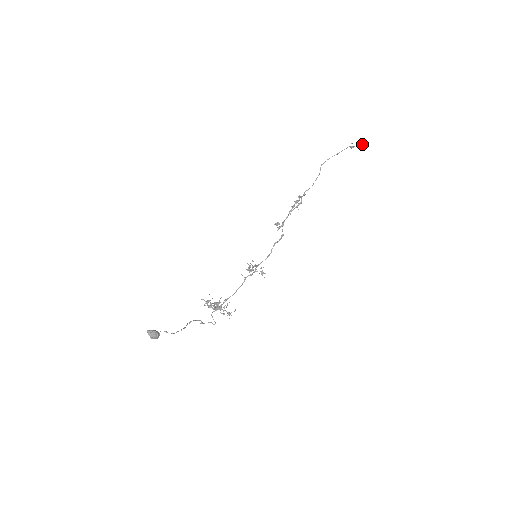
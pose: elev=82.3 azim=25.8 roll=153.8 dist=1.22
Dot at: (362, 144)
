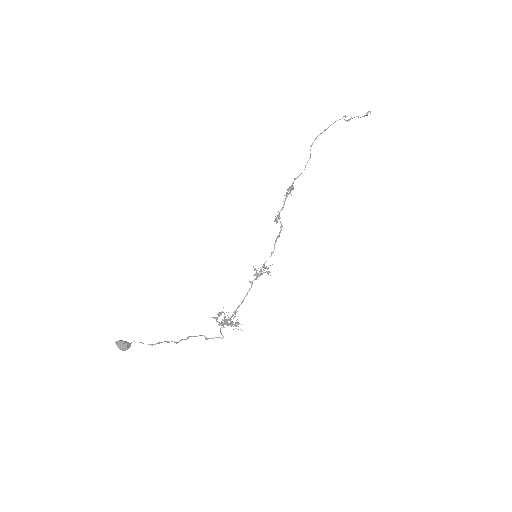
Dot at: (365, 115)
